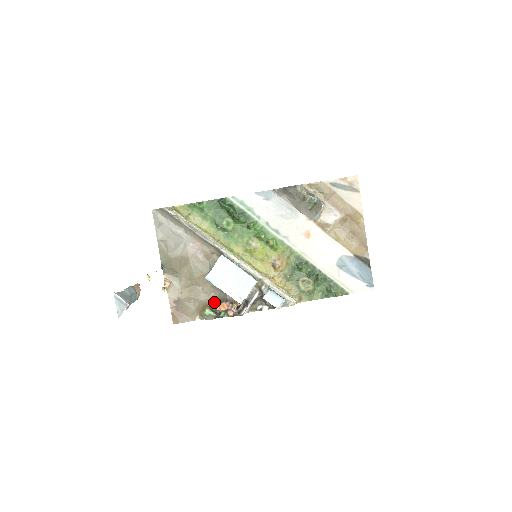
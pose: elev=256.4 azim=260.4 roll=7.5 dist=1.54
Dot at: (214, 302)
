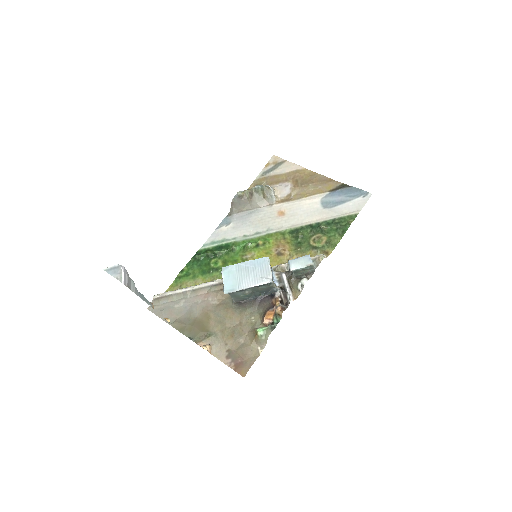
Dot at: (260, 323)
